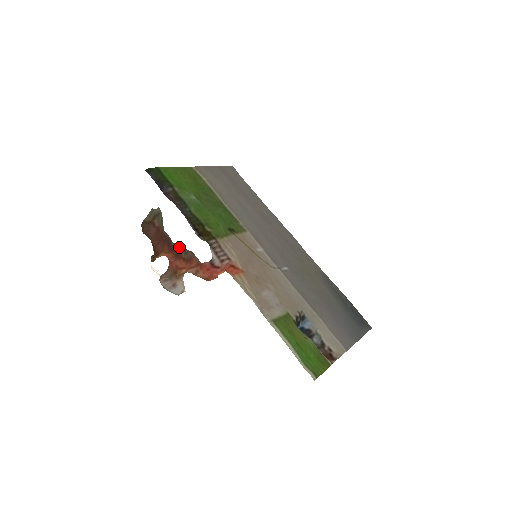
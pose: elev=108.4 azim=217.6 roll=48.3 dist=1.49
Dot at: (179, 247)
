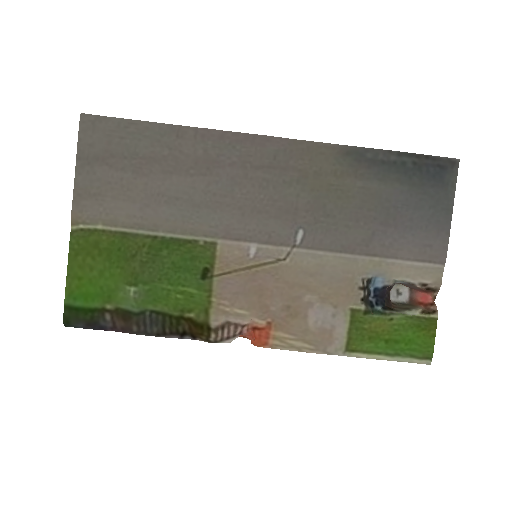
Dot at: occluded
